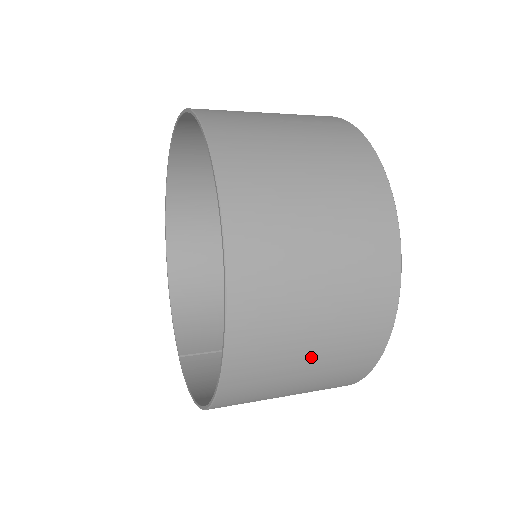
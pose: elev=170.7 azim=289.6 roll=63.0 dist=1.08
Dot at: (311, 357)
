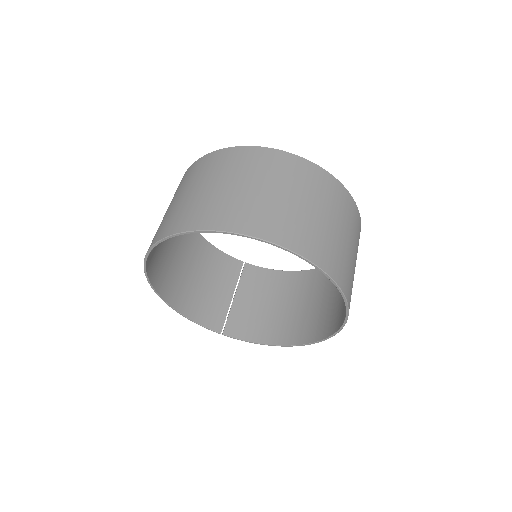
Dot at: occluded
